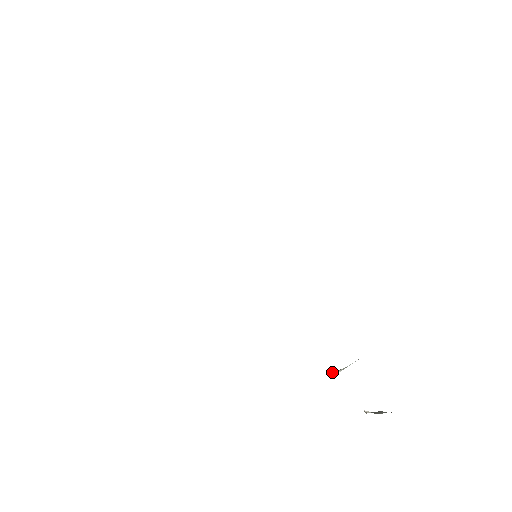
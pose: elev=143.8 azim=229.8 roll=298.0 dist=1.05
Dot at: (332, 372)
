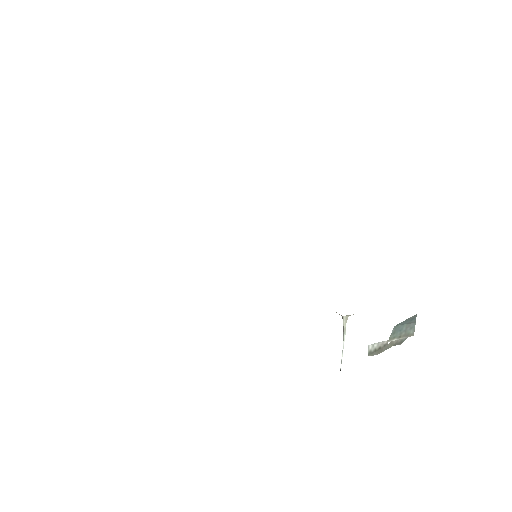
Dot at: occluded
